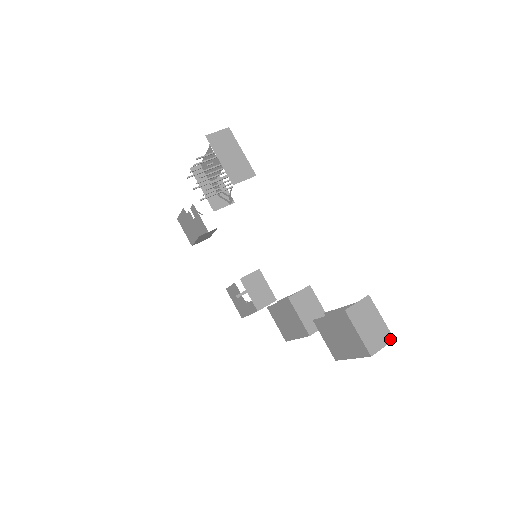
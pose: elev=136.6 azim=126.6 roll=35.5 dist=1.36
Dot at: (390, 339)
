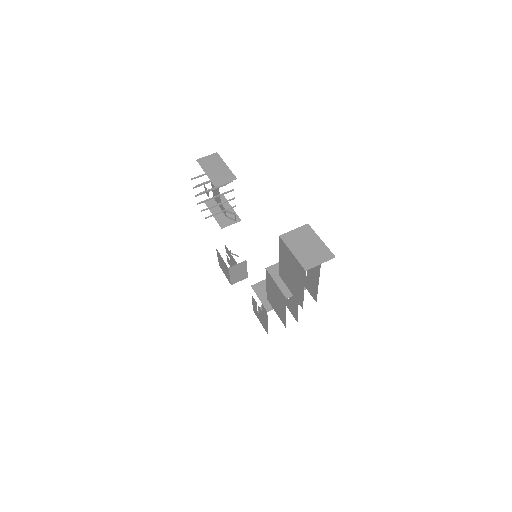
Dot at: (330, 257)
